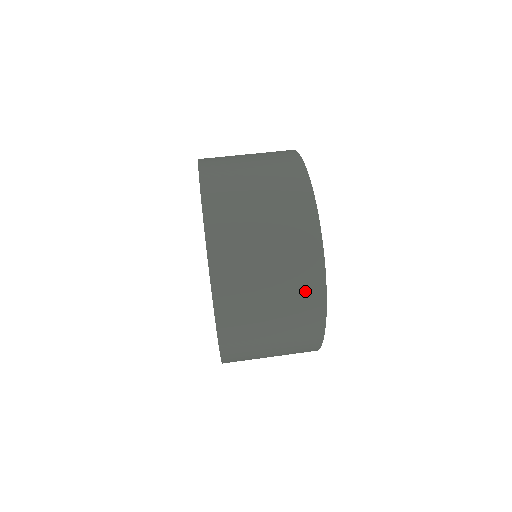
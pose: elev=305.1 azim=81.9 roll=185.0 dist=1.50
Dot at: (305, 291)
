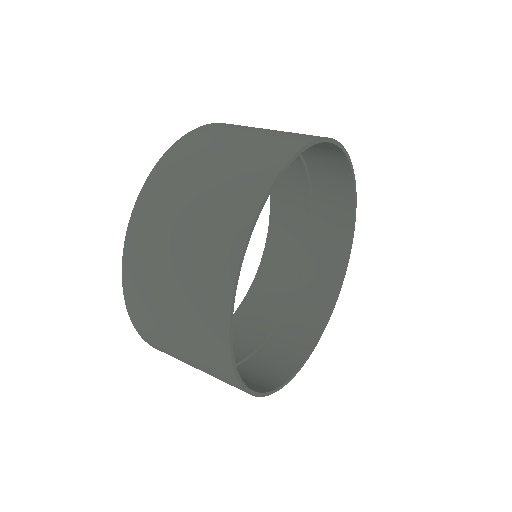
Dot at: (209, 351)
